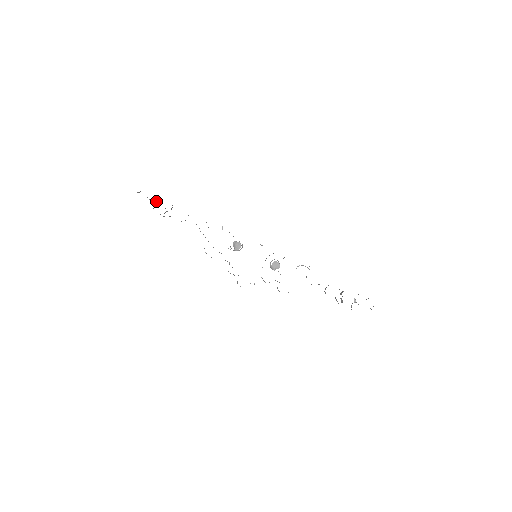
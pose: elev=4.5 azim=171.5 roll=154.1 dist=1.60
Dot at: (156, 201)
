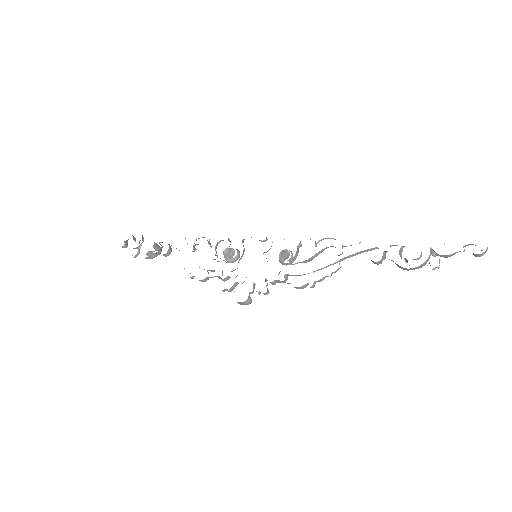
Dot at: (139, 247)
